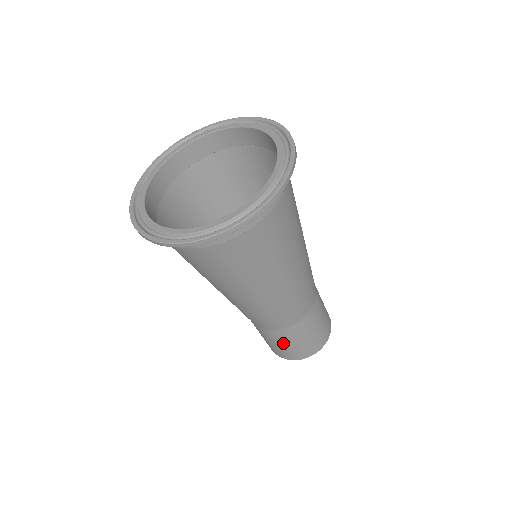
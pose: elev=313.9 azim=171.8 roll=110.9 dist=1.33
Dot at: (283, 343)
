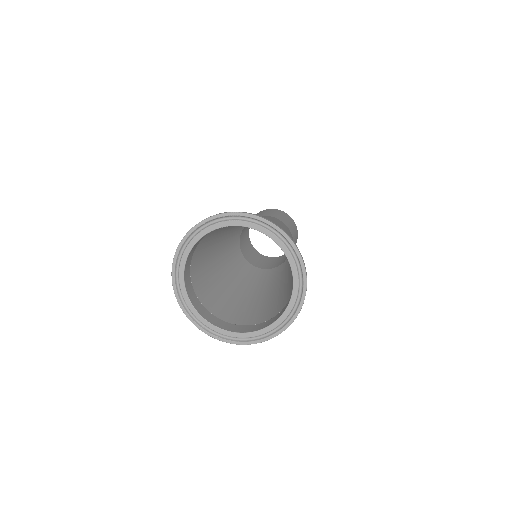
Dot at: occluded
